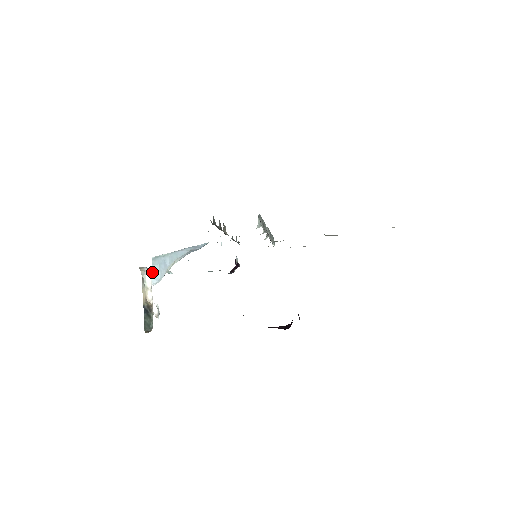
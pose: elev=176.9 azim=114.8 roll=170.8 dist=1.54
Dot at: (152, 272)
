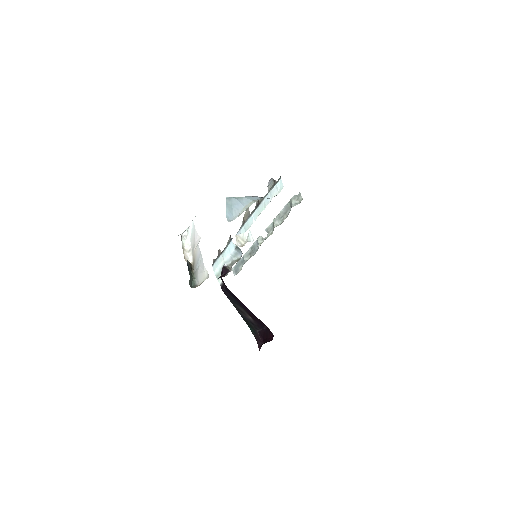
Dot at: (226, 210)
